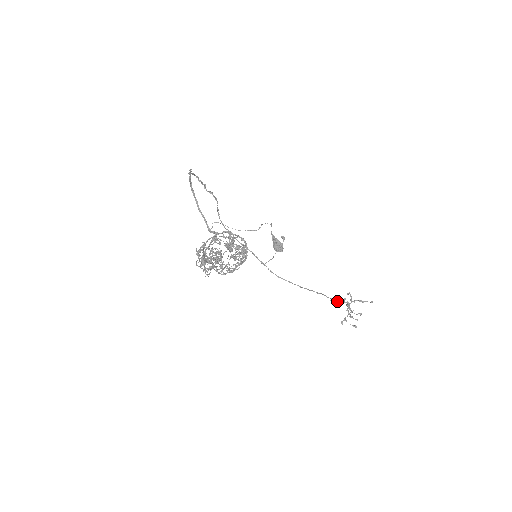
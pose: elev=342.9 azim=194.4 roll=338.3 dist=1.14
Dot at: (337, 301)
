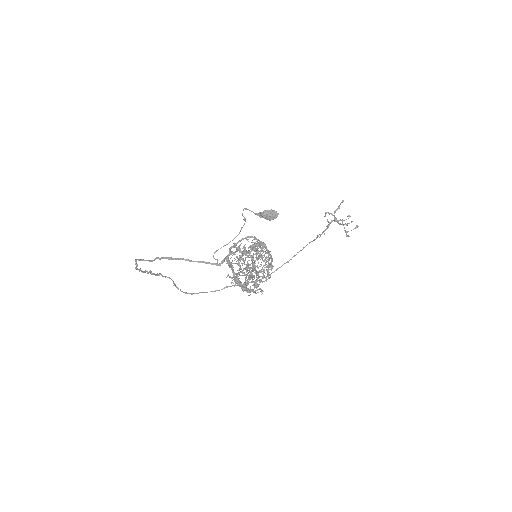
Dot at: (325, 230)
